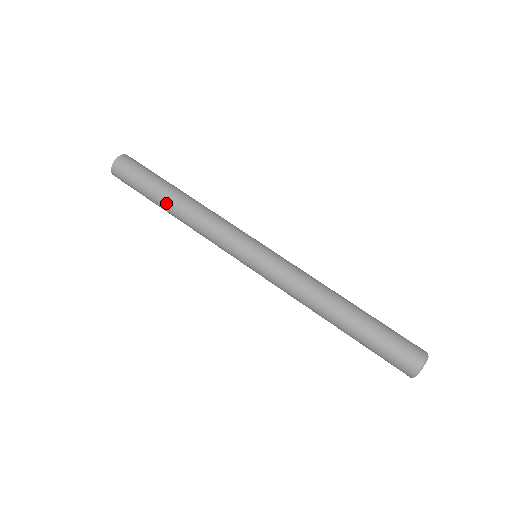
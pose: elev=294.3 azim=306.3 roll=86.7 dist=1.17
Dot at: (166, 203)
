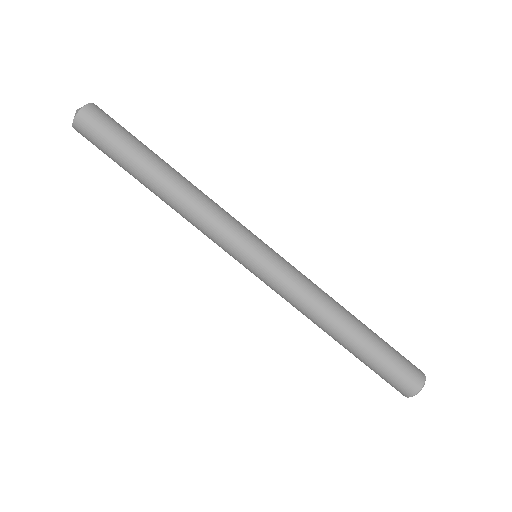
Dot at: (147, 184)
